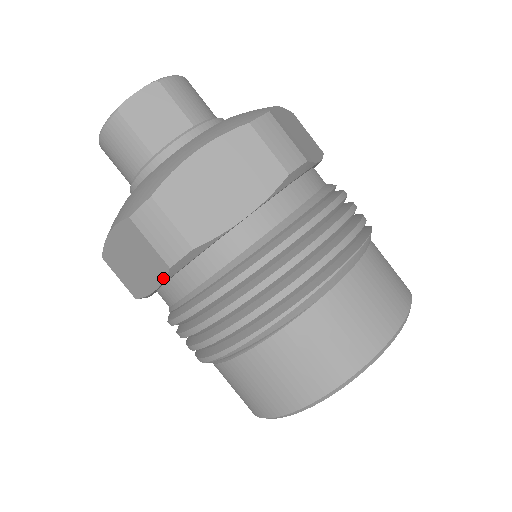
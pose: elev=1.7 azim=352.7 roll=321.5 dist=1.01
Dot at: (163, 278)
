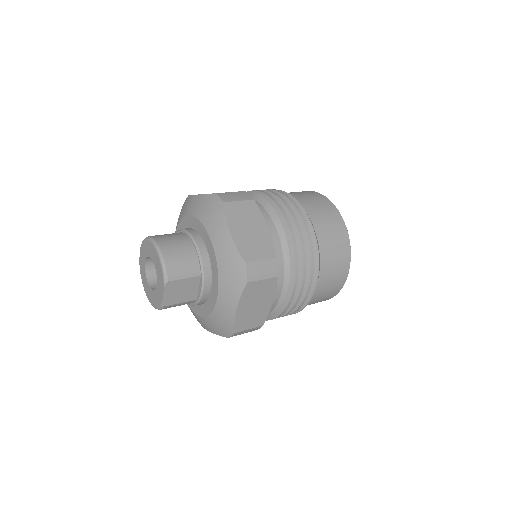
Dot at: occluded
